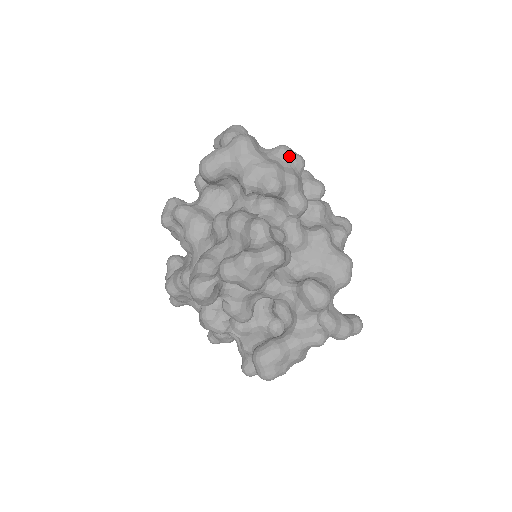
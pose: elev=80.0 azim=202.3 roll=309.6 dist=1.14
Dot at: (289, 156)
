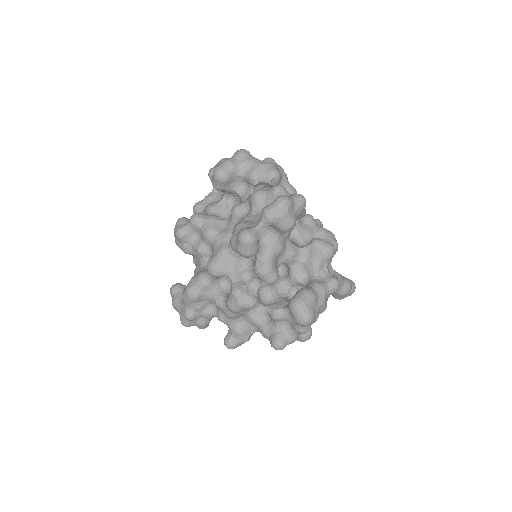
Dot at: (275, 163)
